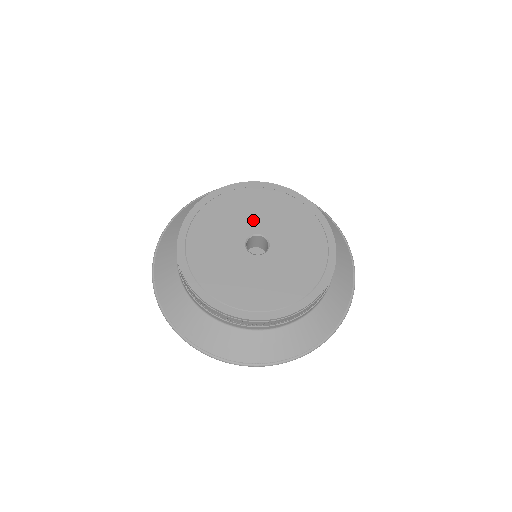
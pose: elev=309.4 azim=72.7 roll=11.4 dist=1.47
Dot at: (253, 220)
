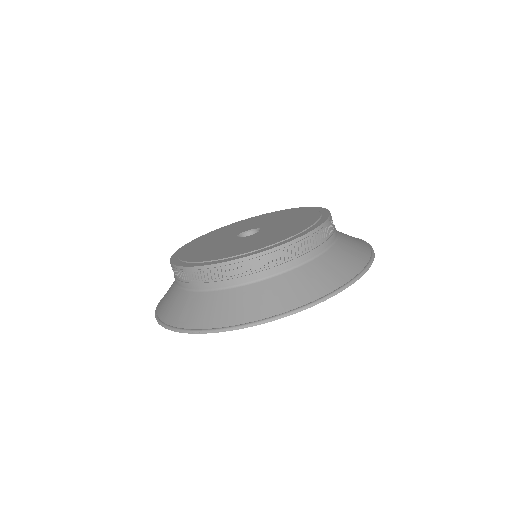
Dot at: (235, 231)
